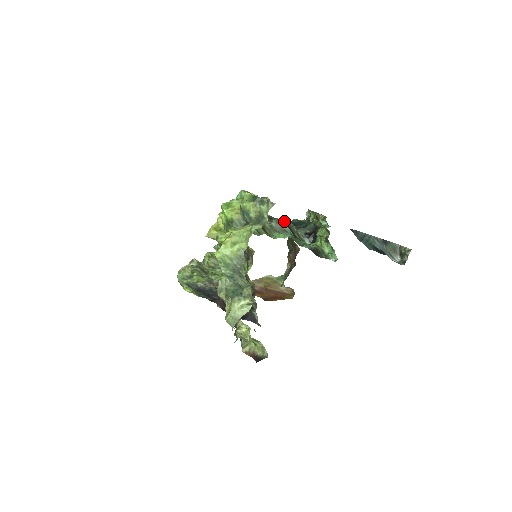
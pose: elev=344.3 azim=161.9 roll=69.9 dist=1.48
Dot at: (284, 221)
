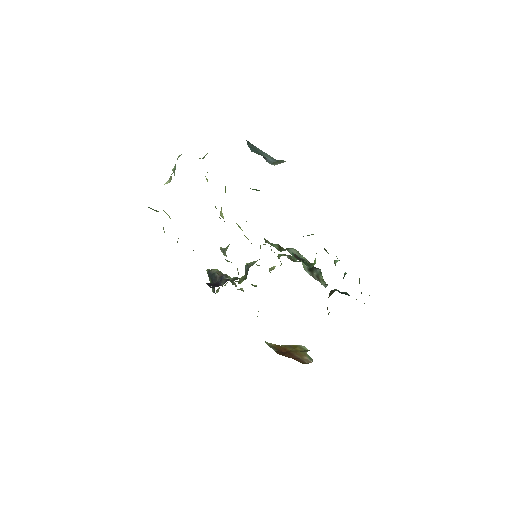
Dot at: (316, 268)
